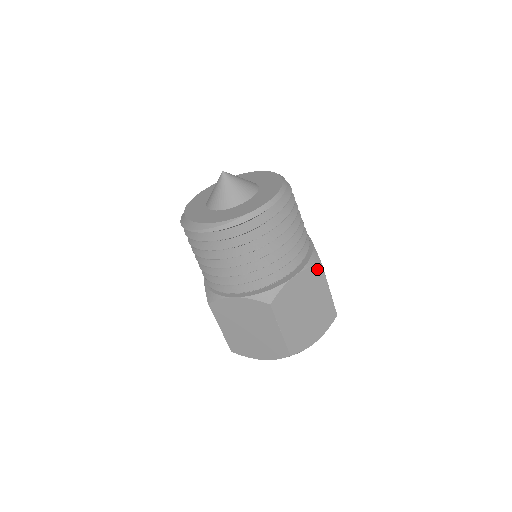
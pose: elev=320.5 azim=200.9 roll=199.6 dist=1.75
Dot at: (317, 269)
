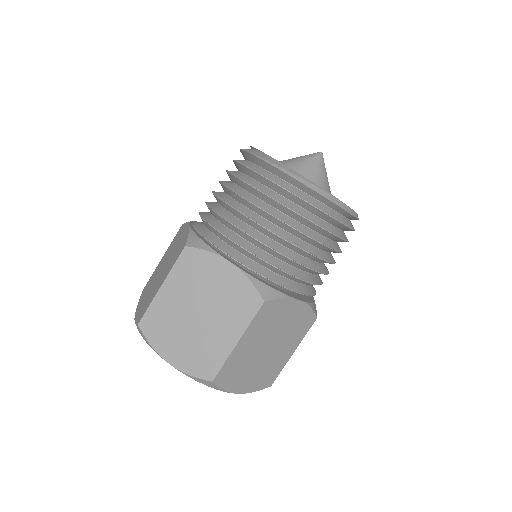
Dot at: (311, 318)
